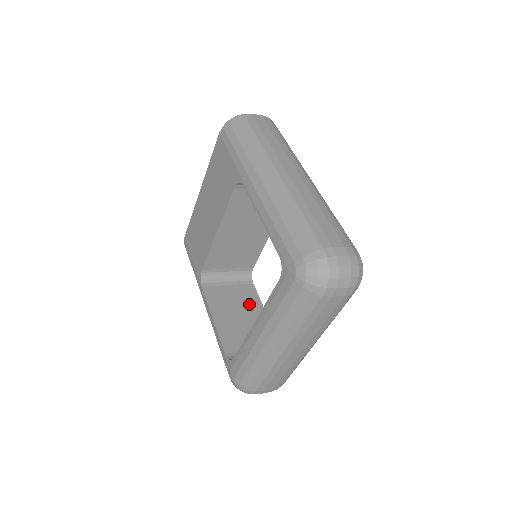
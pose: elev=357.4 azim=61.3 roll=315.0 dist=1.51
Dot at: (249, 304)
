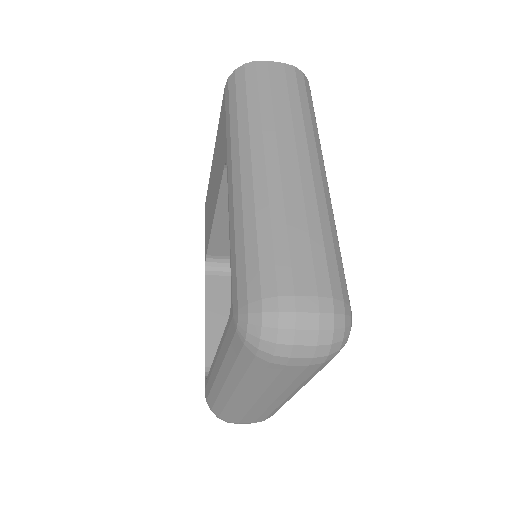
Dot at: occluded
